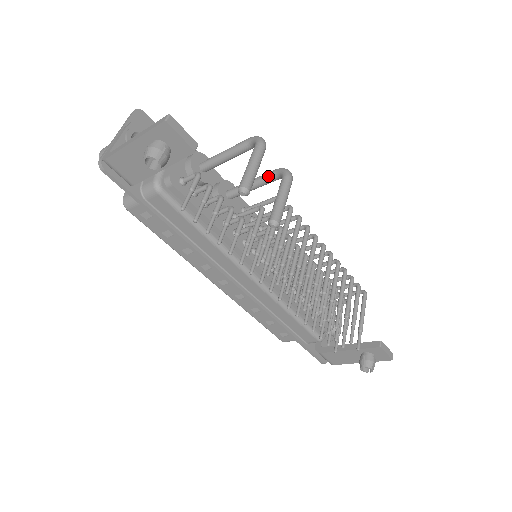
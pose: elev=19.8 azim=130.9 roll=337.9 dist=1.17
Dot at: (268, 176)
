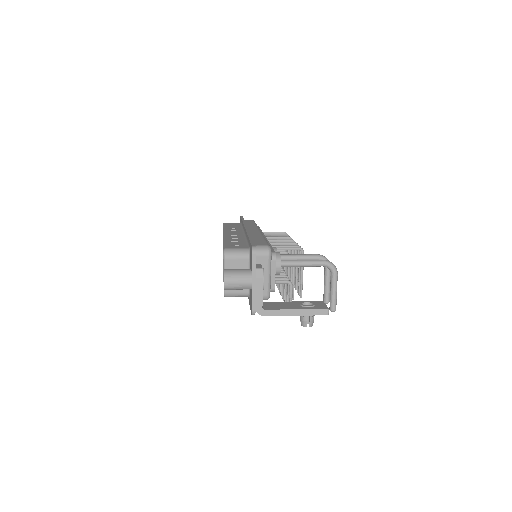
Dot at: occluded
